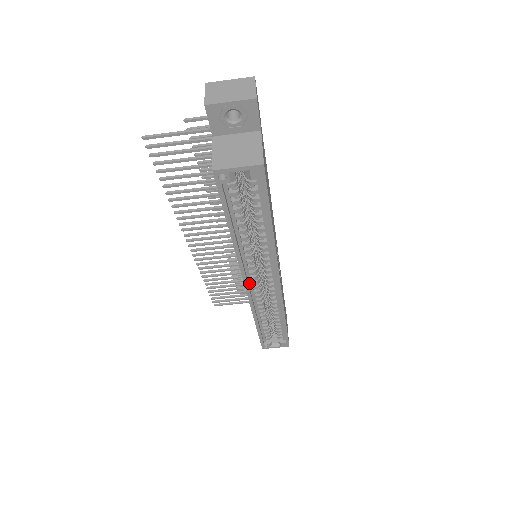
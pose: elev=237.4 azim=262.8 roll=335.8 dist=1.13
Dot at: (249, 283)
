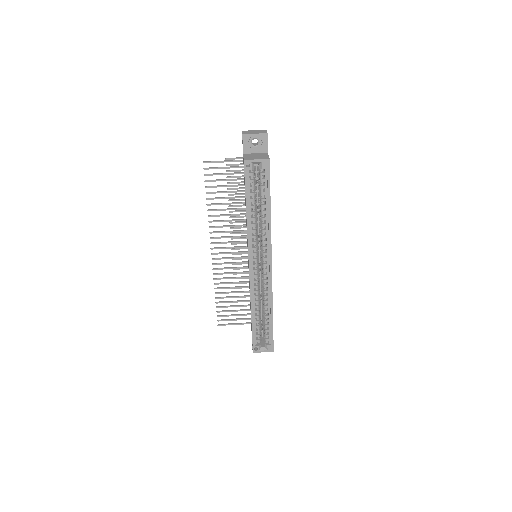
Dot at: (251, 265)
